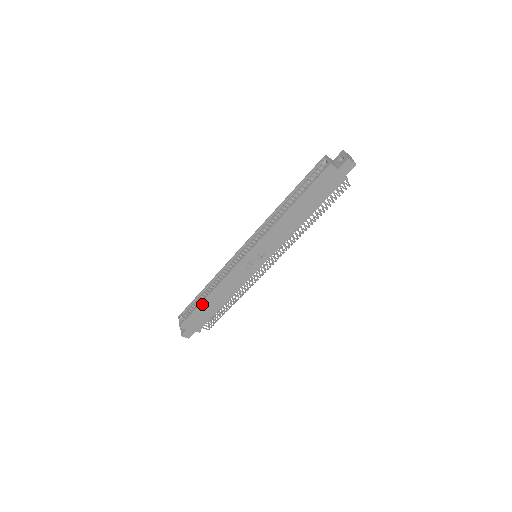
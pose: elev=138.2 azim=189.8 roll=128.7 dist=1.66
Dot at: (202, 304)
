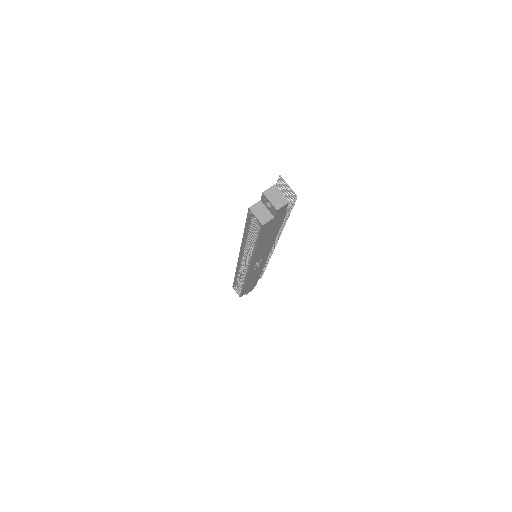
Dot at: occluded
